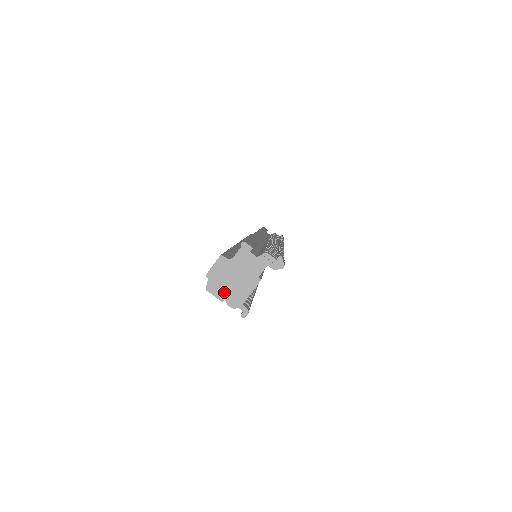
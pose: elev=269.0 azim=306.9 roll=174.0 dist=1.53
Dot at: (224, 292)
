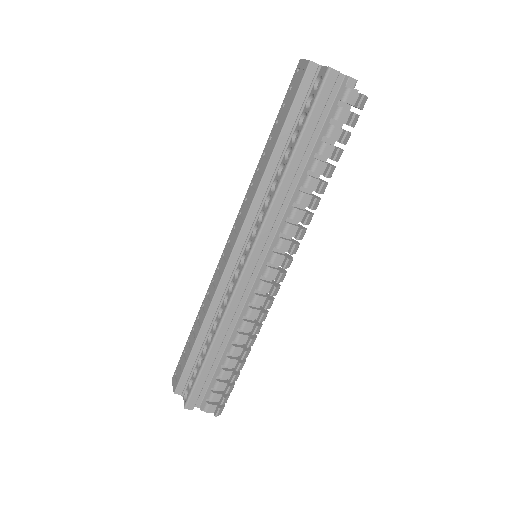
Dot at: occluded
